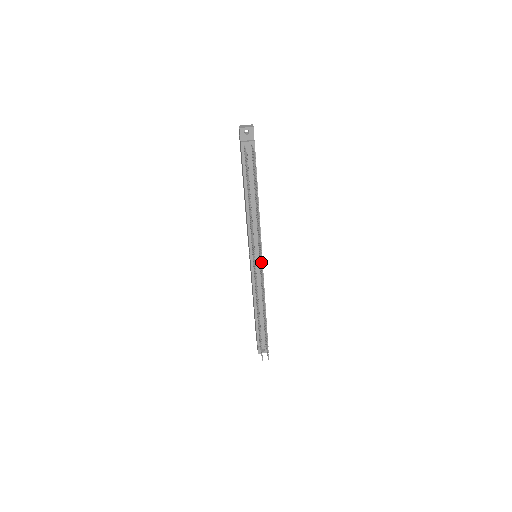
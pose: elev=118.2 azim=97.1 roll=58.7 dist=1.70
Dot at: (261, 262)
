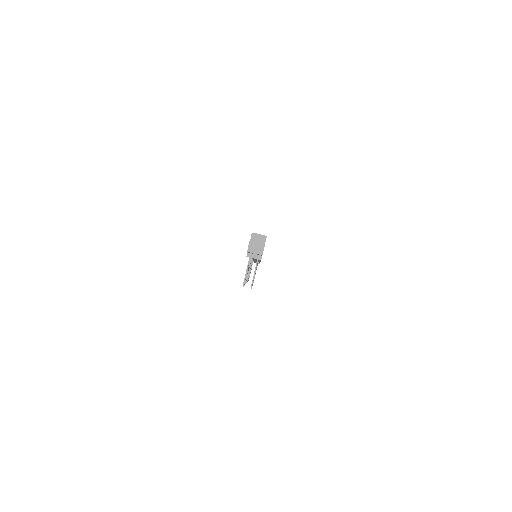
Dot at: occluded
